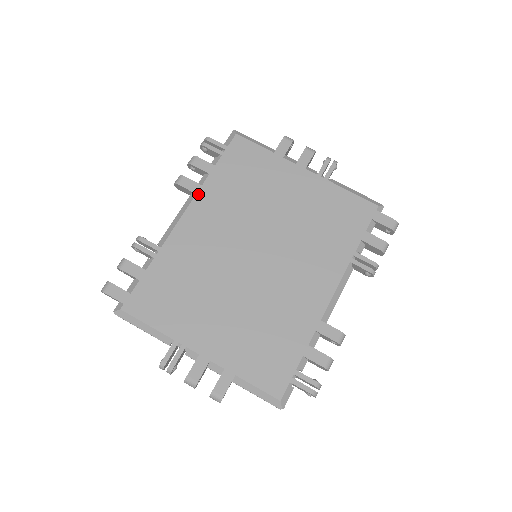
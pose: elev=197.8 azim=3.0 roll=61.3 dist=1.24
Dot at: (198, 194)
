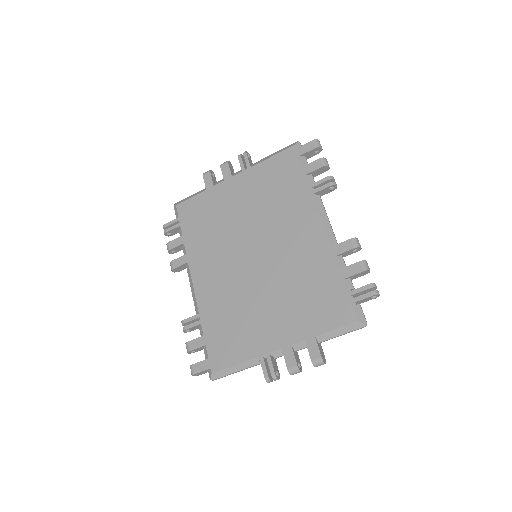
Dot at: (189, 261)
